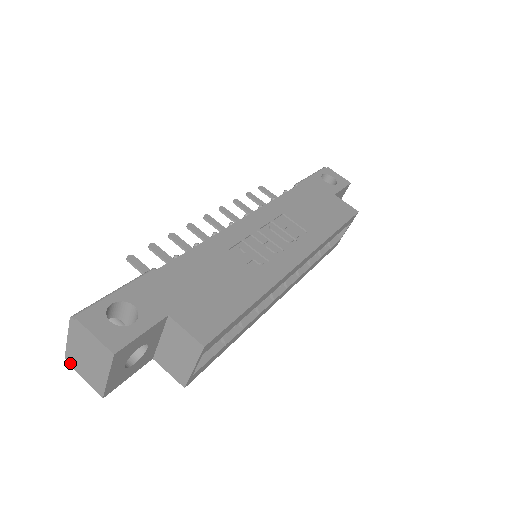
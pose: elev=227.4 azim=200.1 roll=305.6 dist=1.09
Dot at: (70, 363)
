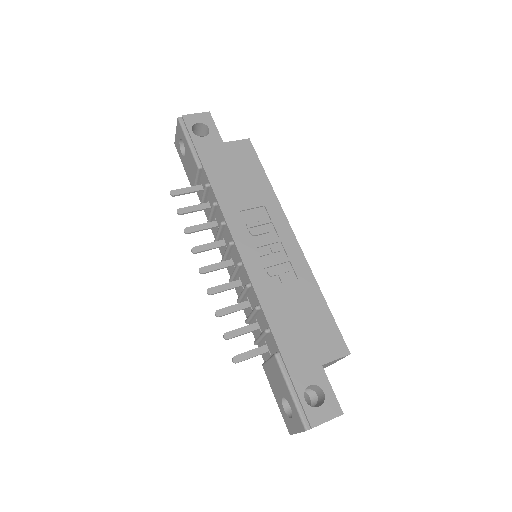
Dot at: occluded
